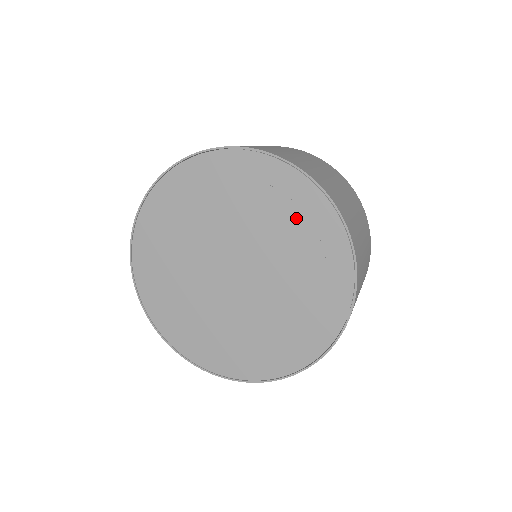
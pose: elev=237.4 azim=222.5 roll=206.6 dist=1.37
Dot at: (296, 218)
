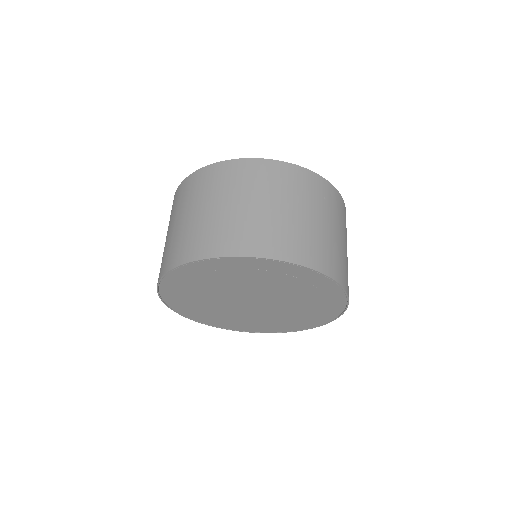
Dot at: (302, 285)
